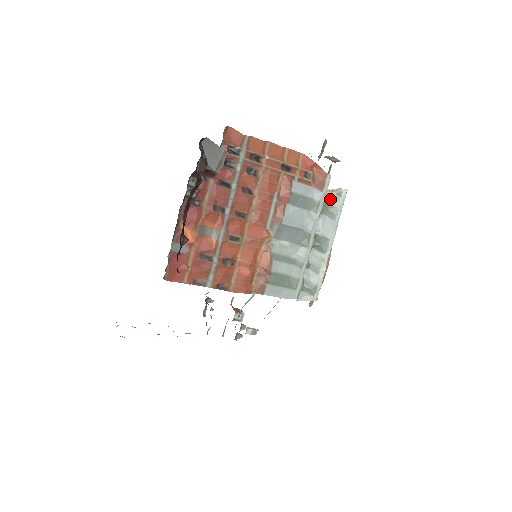
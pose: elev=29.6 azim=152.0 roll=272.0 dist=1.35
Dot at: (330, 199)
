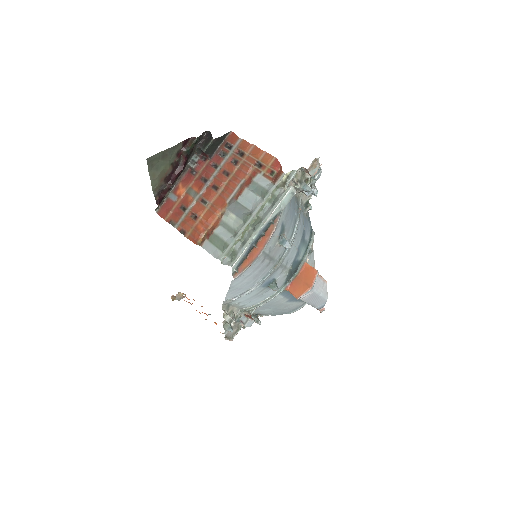
Dot at: (280, 193)
